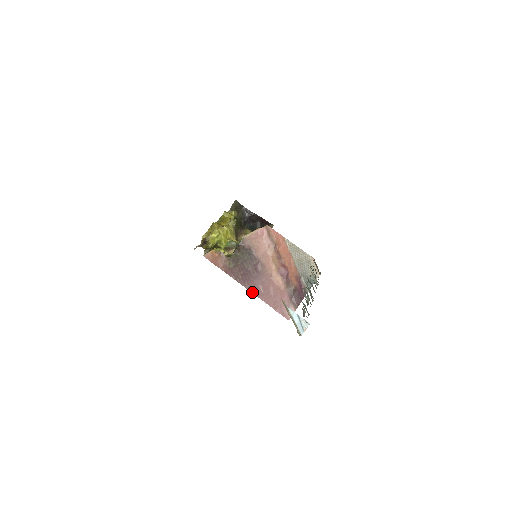
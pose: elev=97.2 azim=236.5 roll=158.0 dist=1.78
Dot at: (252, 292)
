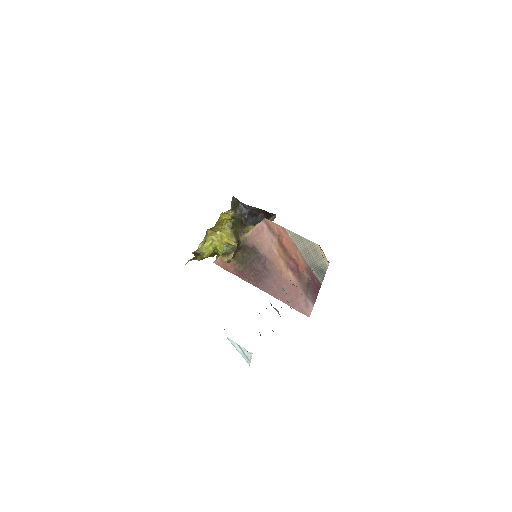
Dot at: (267, 292)
